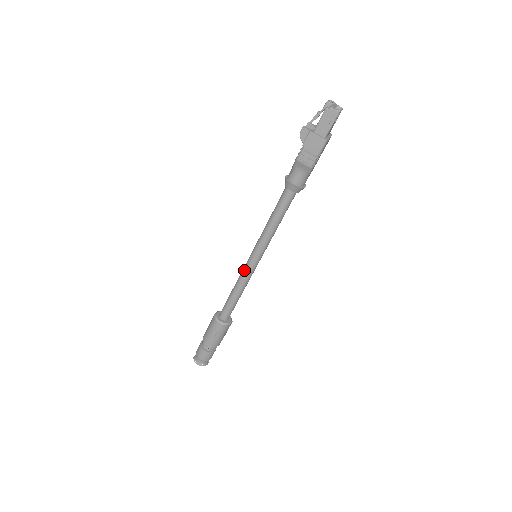
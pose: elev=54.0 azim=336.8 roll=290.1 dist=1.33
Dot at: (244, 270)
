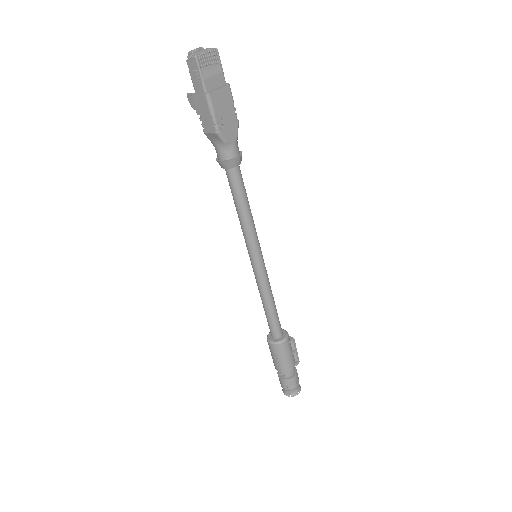
Dot at: occluded
